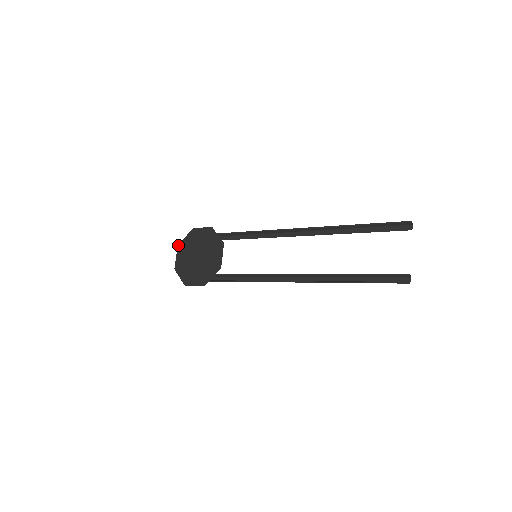
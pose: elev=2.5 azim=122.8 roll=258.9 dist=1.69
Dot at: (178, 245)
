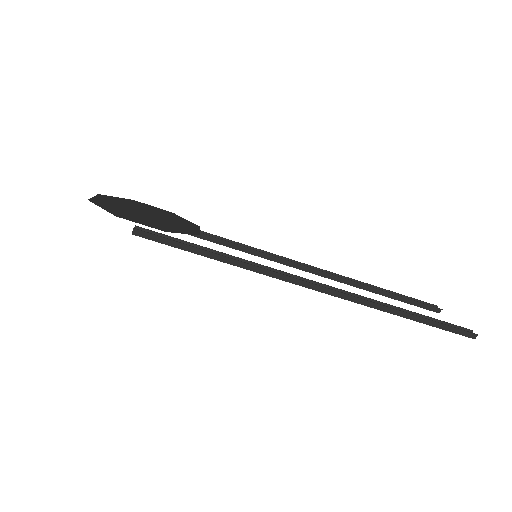
Dot at: (100, 194)
